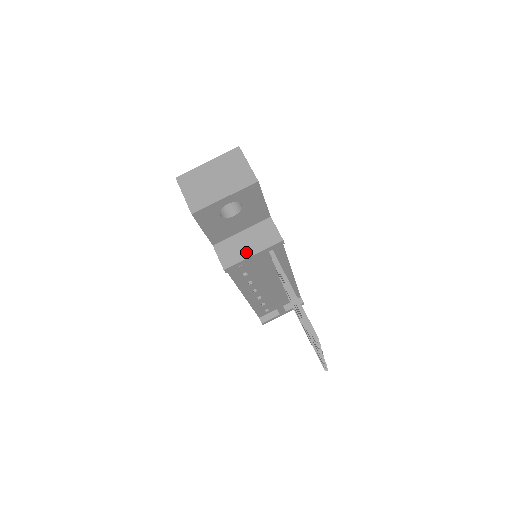
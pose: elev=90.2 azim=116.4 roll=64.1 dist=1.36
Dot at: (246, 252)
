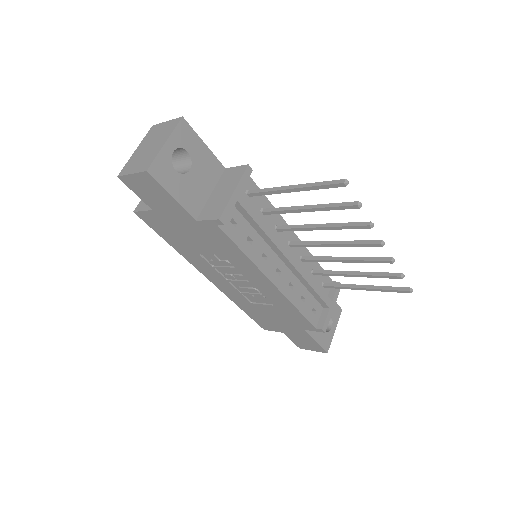
Dot at: (226, 196)
